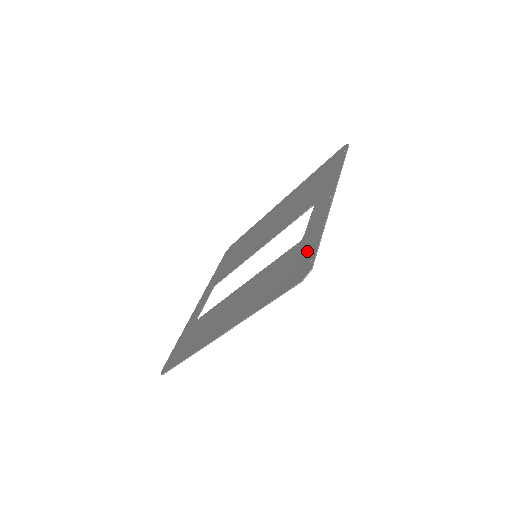
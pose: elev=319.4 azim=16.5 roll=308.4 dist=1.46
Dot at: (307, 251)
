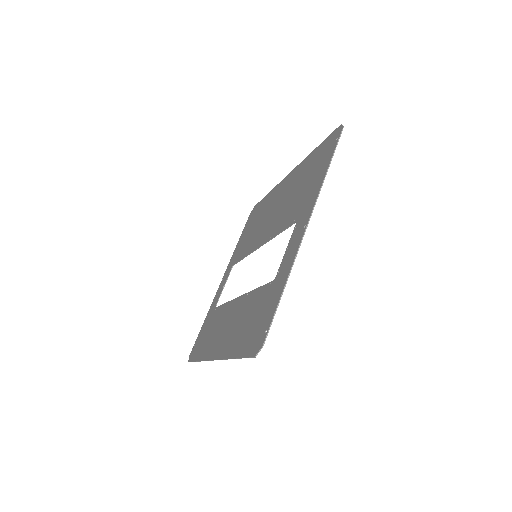
Dot at: (269, 309)
